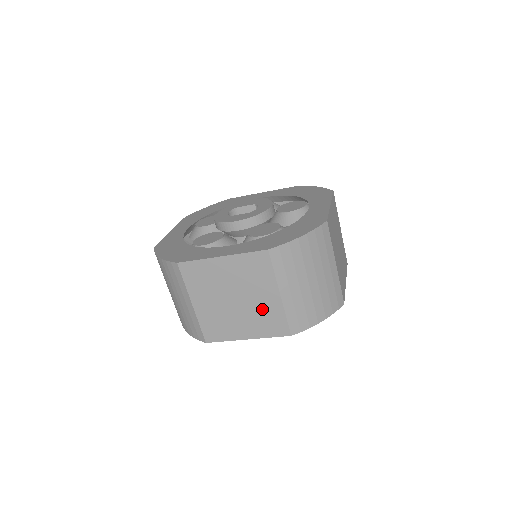
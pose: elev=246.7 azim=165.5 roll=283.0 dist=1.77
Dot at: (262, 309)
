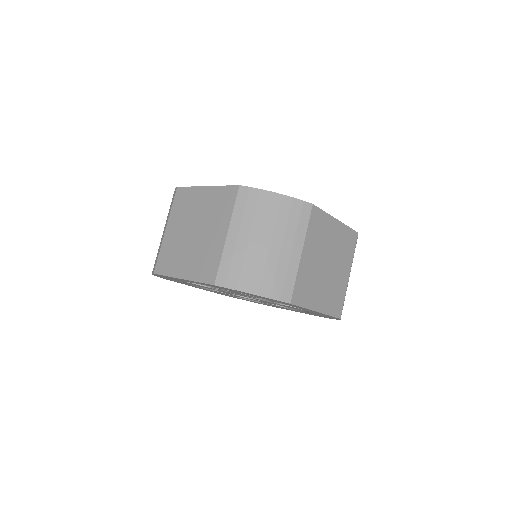
Dot at: (207, 247)
